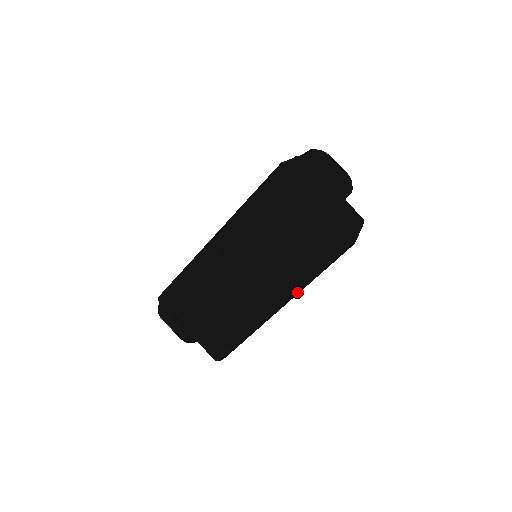
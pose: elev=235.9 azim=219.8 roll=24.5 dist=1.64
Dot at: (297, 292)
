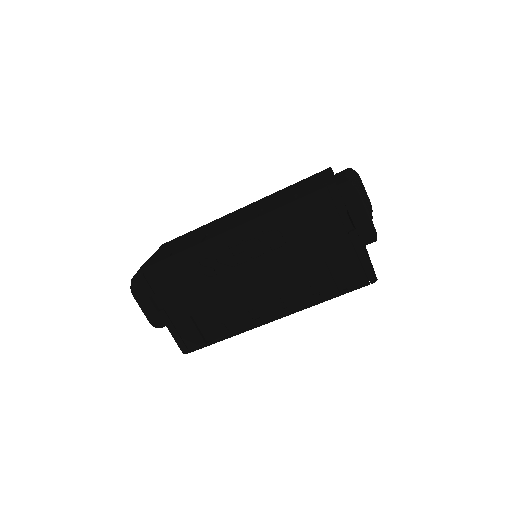
Dot at: (299, 310)
